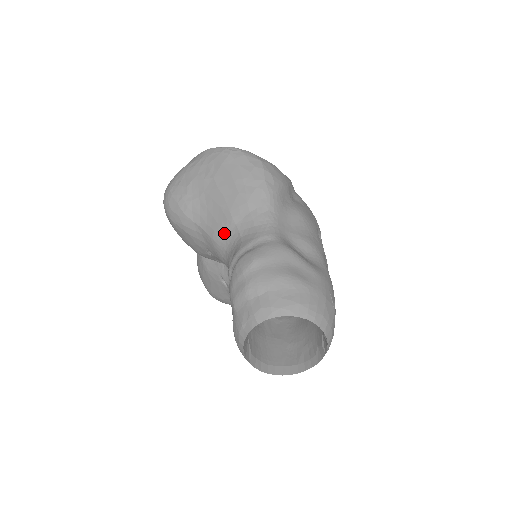
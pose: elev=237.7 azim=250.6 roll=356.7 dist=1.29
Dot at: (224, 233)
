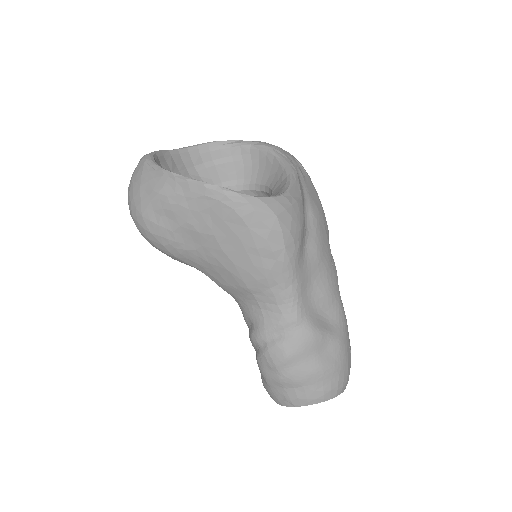
Dot at: (236, 292)
